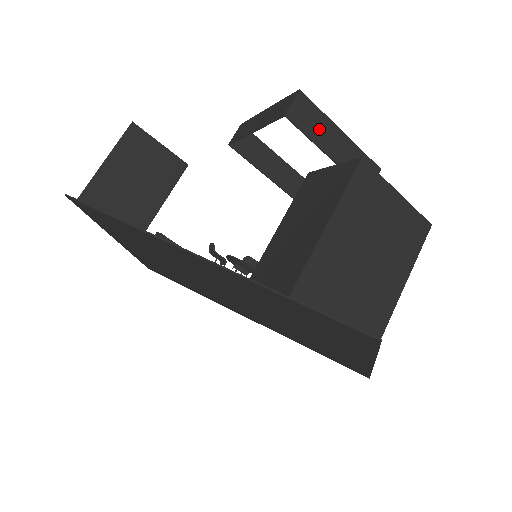
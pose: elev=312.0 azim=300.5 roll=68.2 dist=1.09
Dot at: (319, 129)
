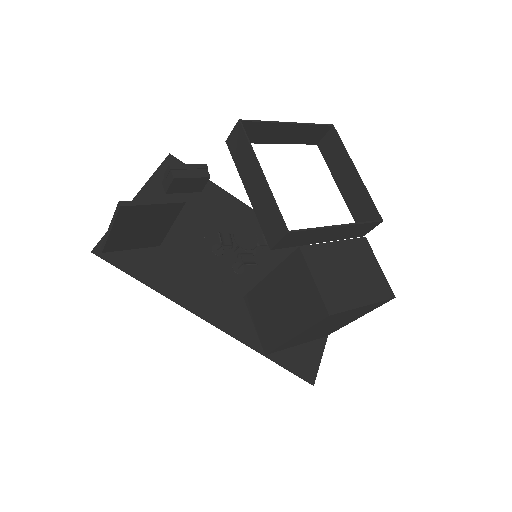
Dot at: (310, 238)
